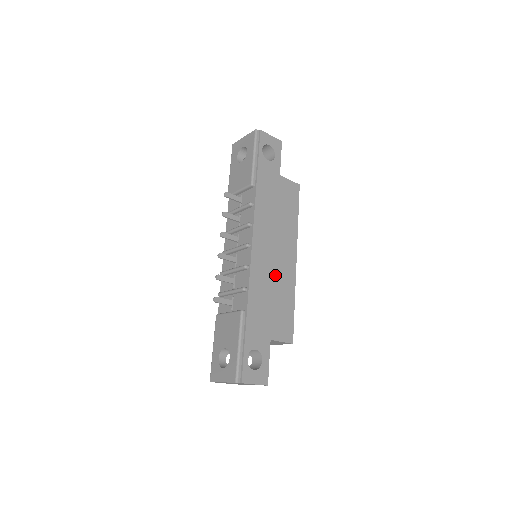
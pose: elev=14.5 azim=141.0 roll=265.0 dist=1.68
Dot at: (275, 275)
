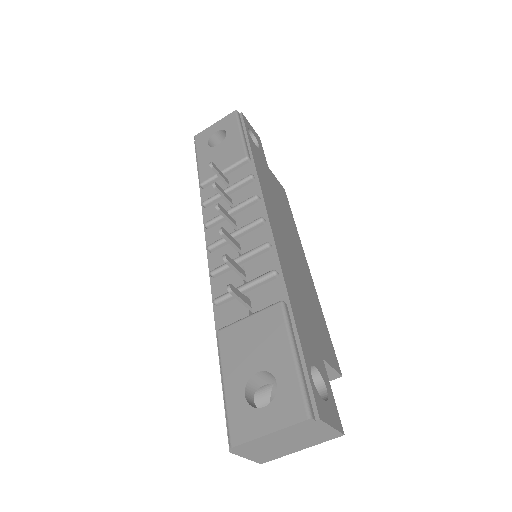
Dot at: (298, 272)
